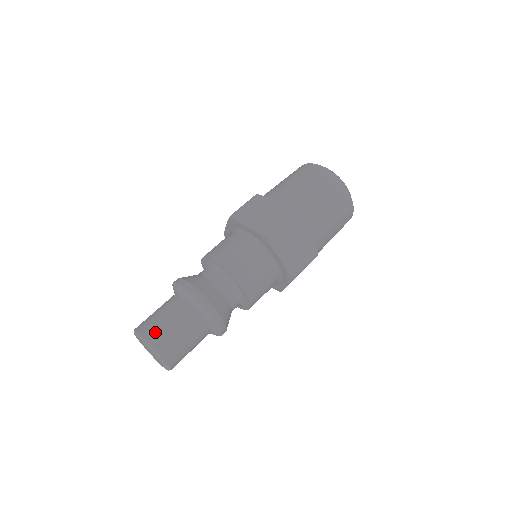
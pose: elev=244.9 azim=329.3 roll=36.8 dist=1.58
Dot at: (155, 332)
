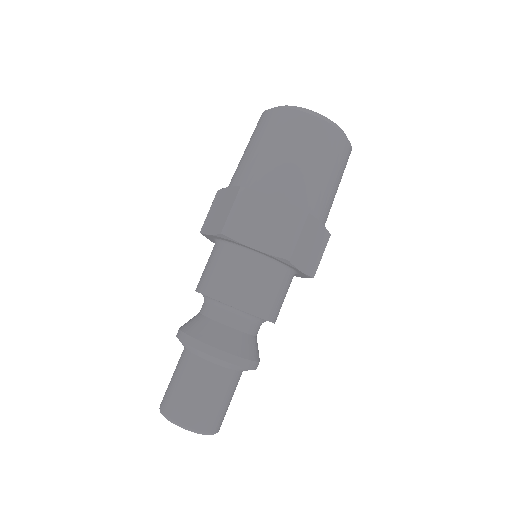
Dot at: (168, 401)
